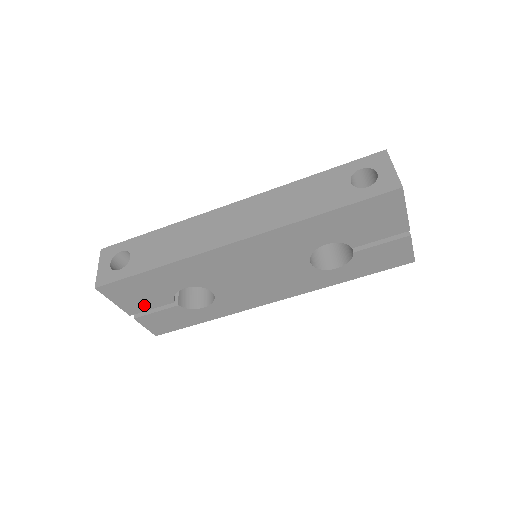
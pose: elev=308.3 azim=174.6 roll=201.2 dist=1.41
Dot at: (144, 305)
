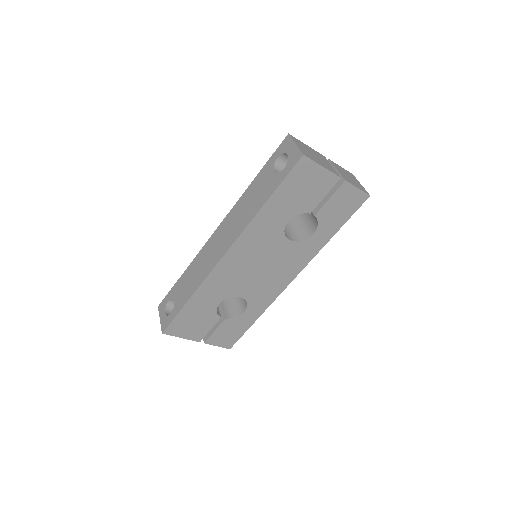
Dot at: (203, 330)
